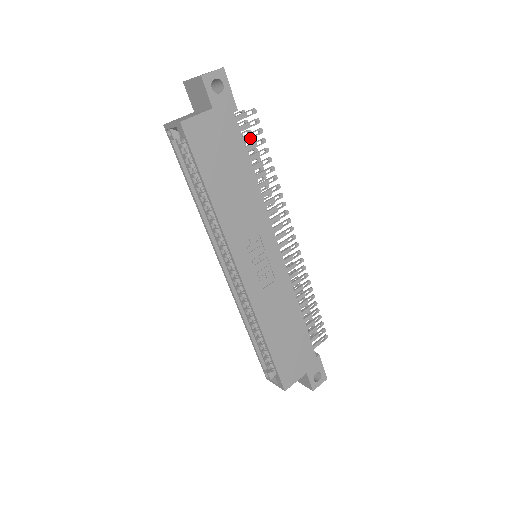
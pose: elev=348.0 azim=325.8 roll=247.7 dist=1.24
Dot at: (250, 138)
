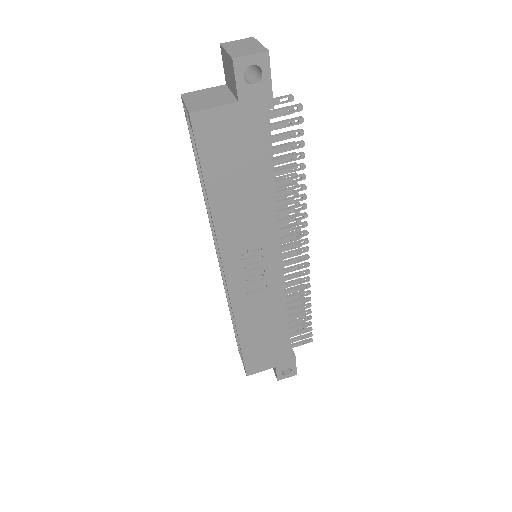
Dot at: (284, 139)
